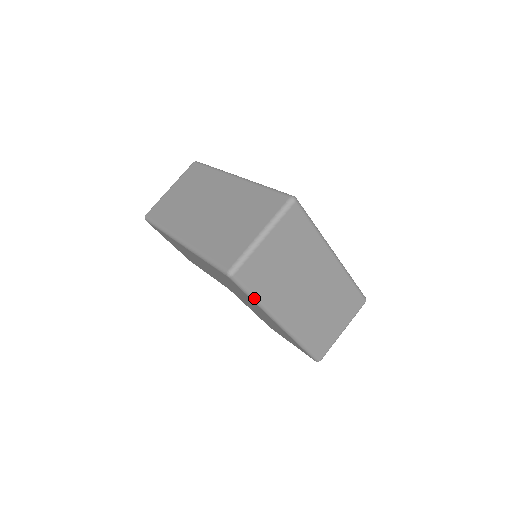
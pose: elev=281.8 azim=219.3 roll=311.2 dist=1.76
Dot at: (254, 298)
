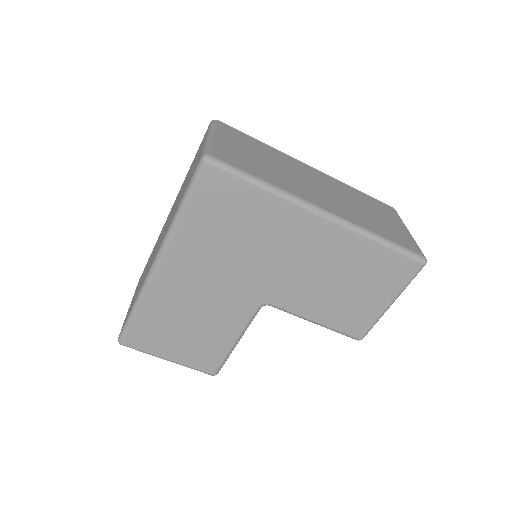
Dot at: (259, 181)
